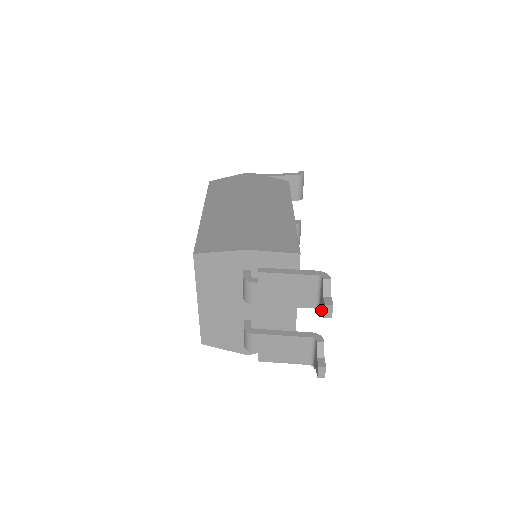
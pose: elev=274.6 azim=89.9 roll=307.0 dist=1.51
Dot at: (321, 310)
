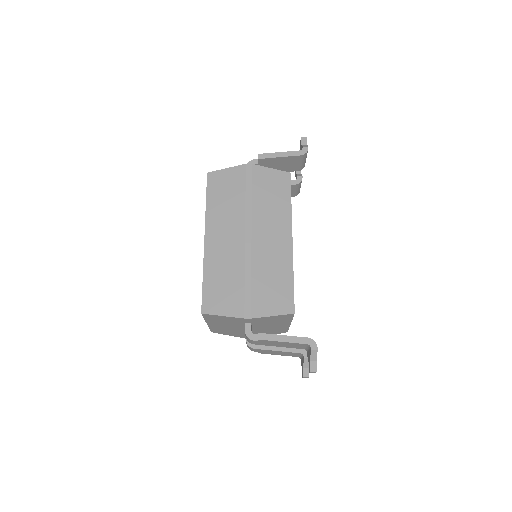
Dot at: (308, 360)
